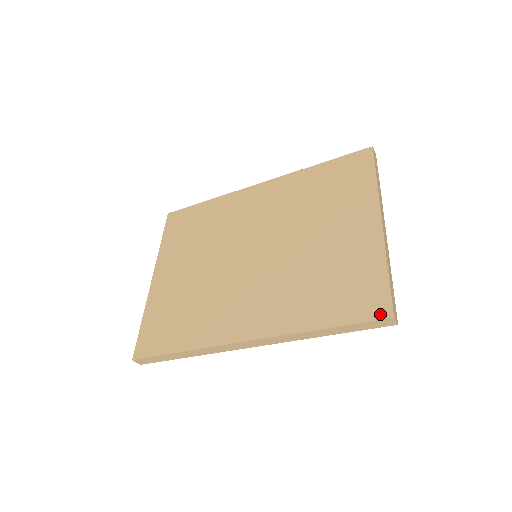
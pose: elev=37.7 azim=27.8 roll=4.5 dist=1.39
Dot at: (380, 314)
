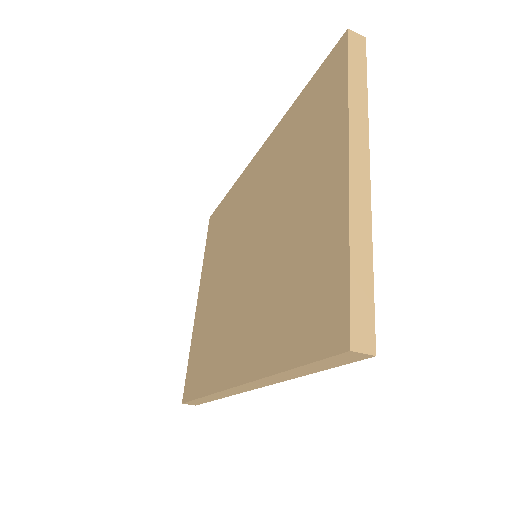
Dot at: (336, 344)
